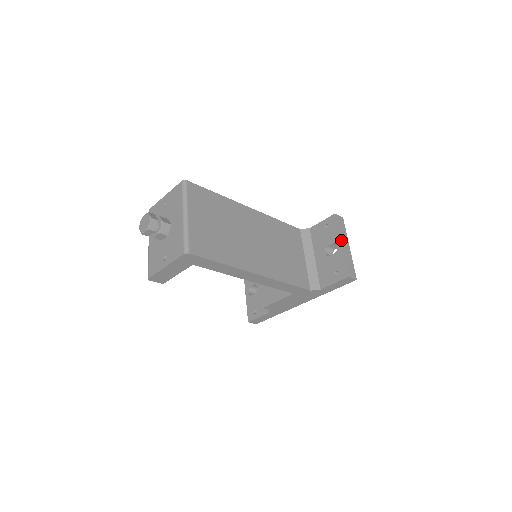
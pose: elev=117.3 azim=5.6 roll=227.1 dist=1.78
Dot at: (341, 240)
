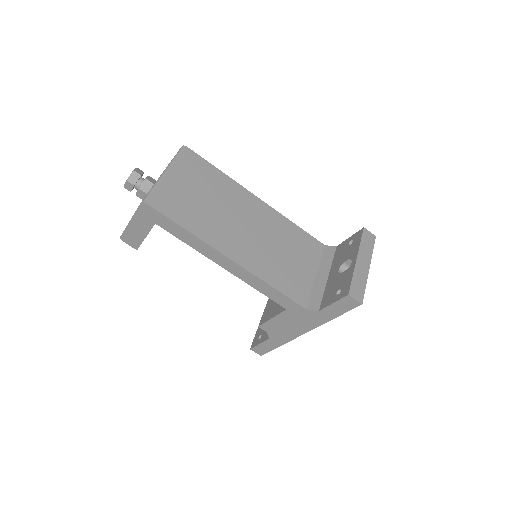
Dot at: (358, 255)
